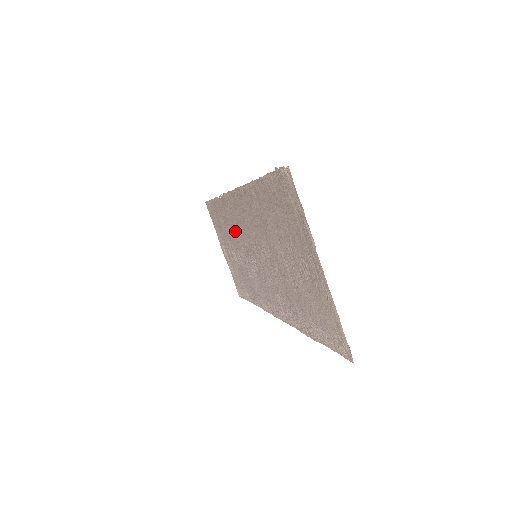
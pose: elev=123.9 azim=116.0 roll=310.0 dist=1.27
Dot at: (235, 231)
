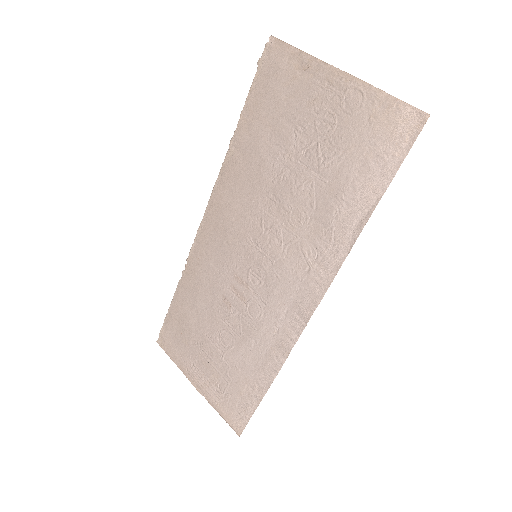
Dot at: (215, 284)
